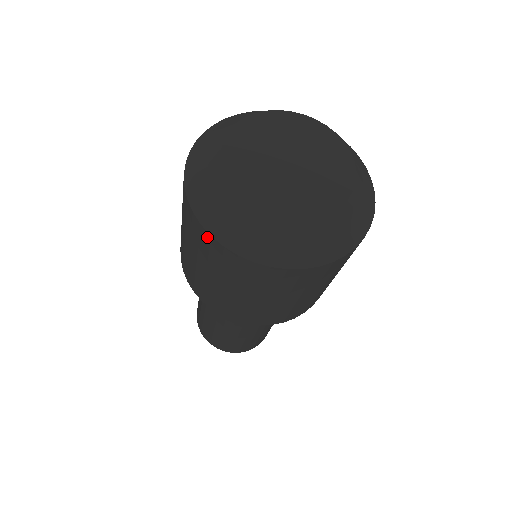
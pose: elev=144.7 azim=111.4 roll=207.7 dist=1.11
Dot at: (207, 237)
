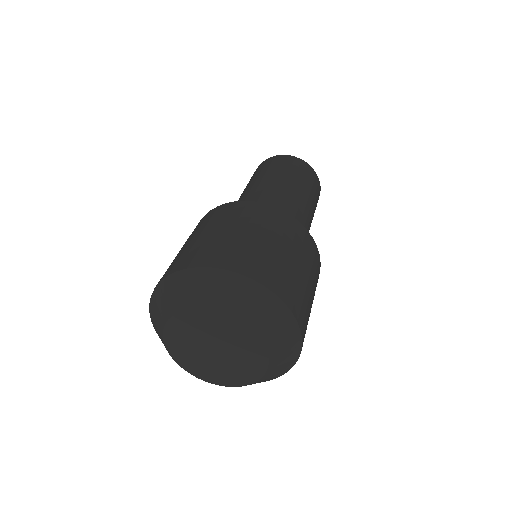
Dot at: occluded
